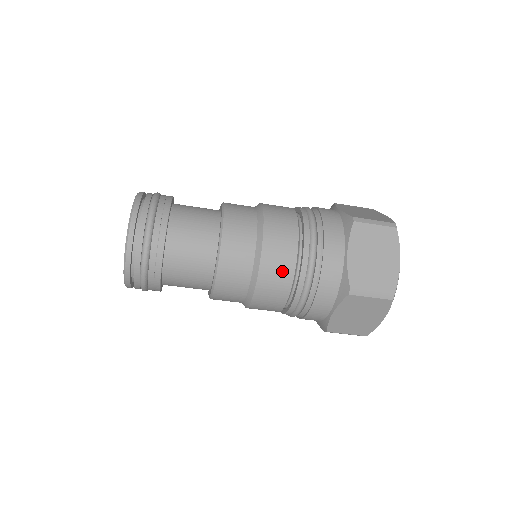
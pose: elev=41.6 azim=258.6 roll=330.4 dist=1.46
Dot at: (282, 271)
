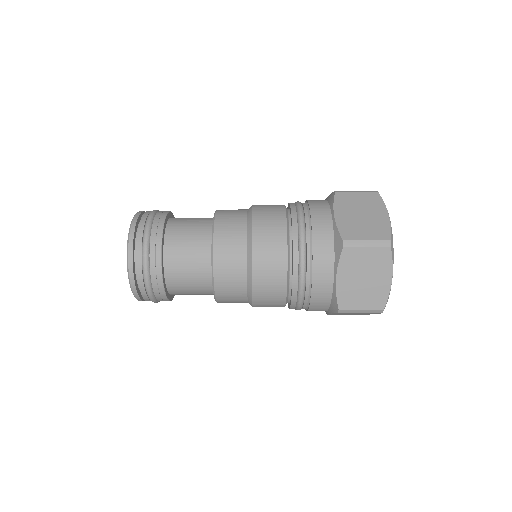
Dot at: (274, 295)
